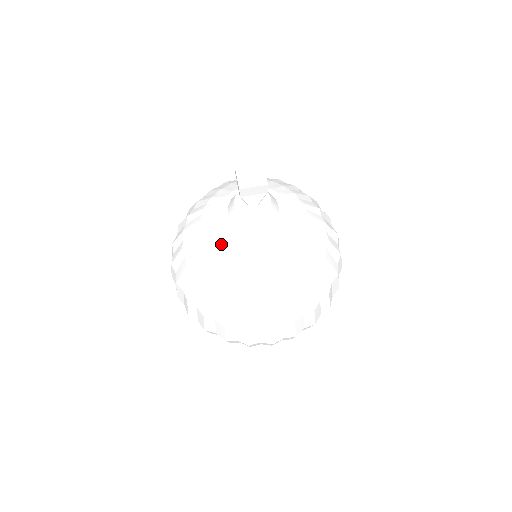
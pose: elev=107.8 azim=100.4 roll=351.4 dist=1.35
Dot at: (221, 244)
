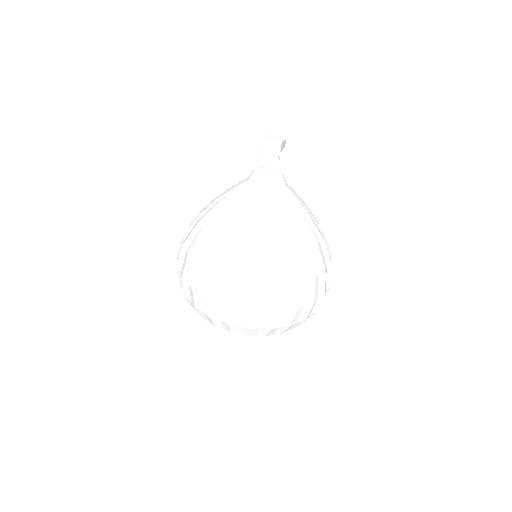
Dot at: (231, 194)
